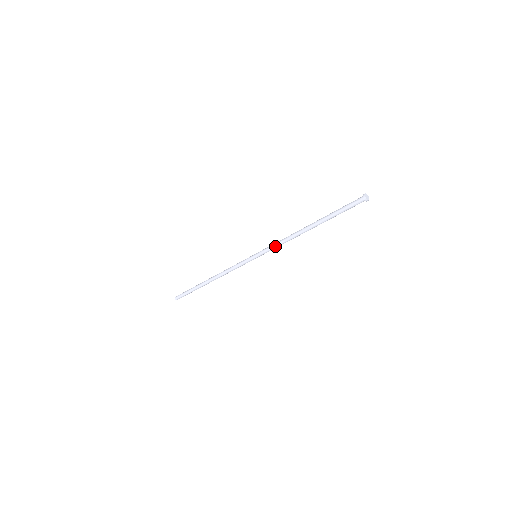
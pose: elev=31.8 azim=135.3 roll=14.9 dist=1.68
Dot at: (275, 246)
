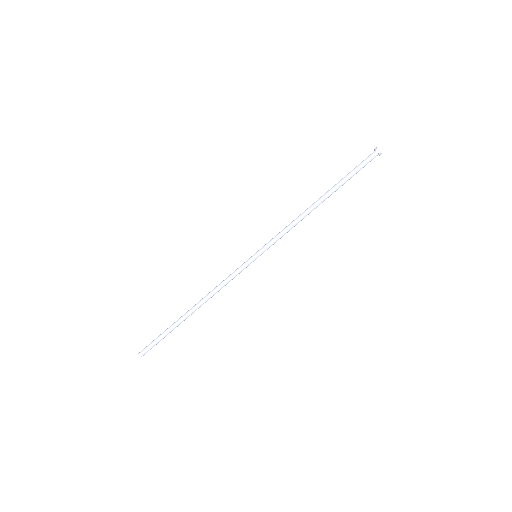
Dot at: (281, 234)
